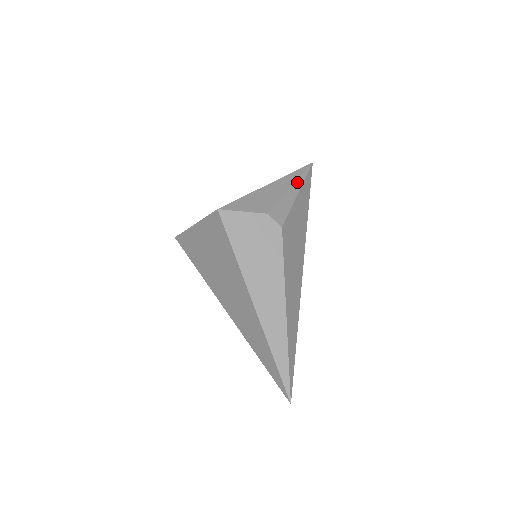
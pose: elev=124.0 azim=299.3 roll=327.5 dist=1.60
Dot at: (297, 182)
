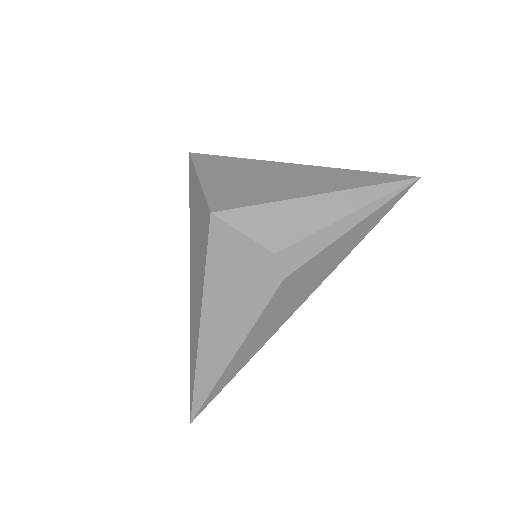
Dot at: (365, 209)
